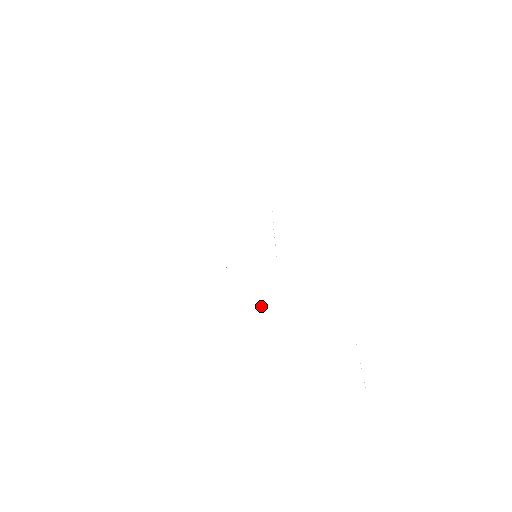
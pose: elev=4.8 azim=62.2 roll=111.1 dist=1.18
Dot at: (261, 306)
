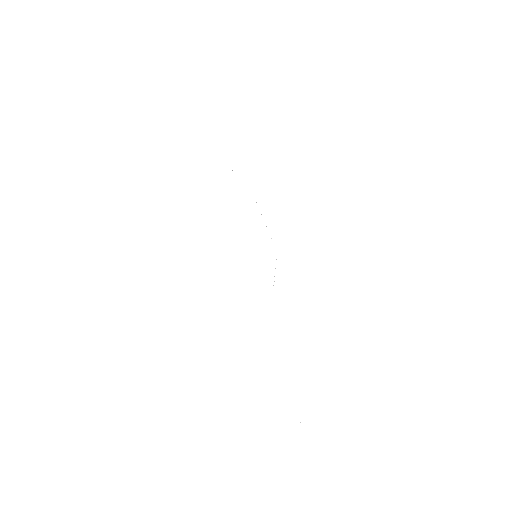
Dot at: occluded
